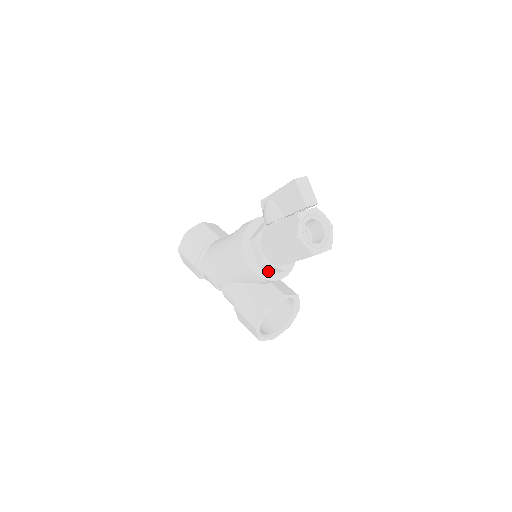
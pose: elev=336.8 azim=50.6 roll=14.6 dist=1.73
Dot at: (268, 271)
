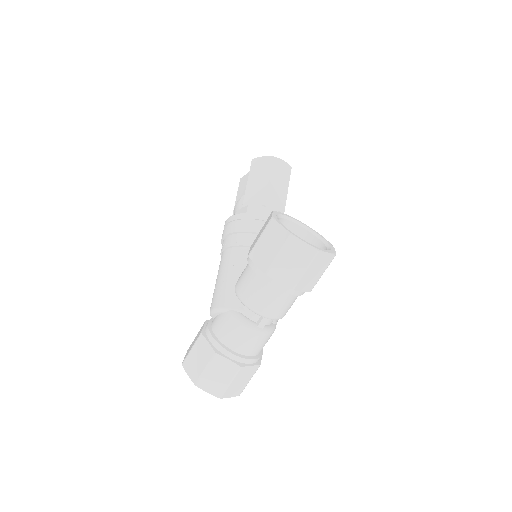
Dot at: occluded
